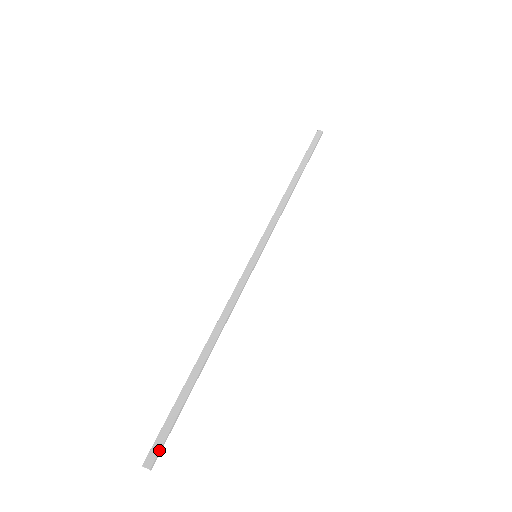
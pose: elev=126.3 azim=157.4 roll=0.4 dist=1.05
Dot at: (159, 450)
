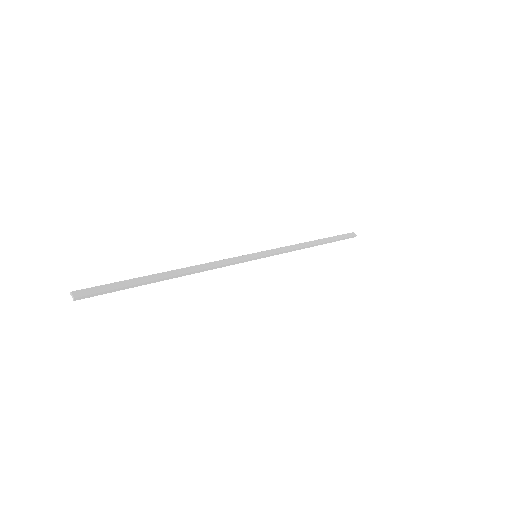
Dot at: (91, 293)
